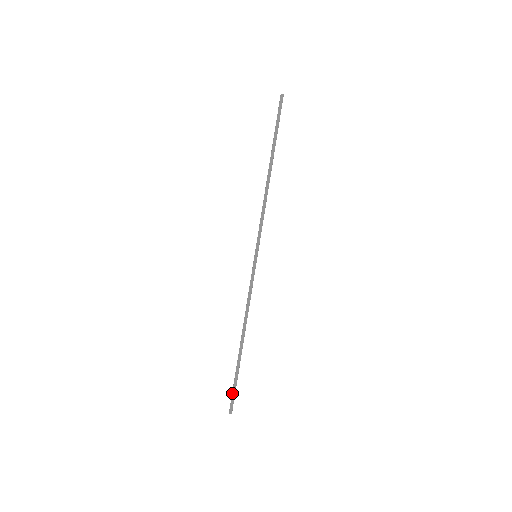
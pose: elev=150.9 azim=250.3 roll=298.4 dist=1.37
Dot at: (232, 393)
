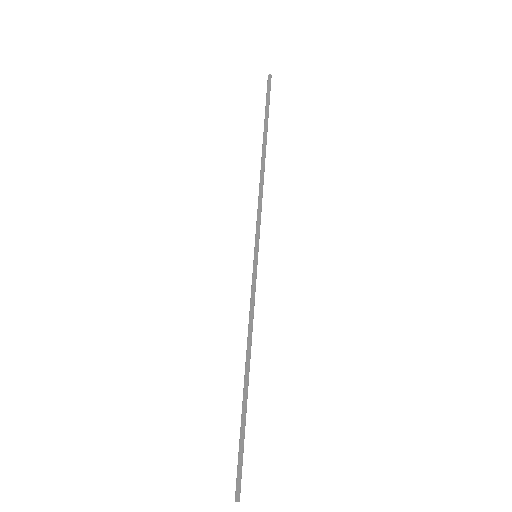
Dot at: (240, 465)
